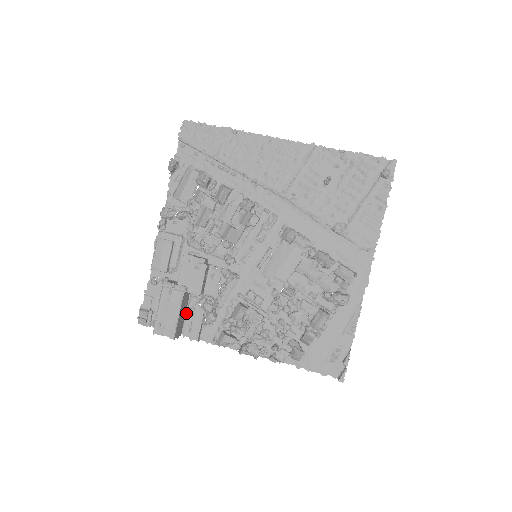
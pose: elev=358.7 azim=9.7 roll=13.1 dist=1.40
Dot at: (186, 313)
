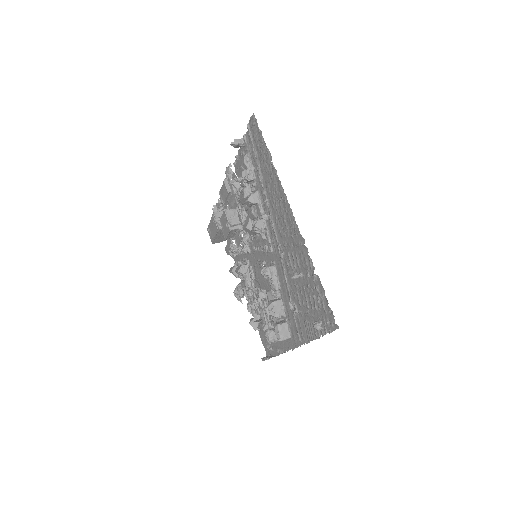
Dot at: occluded
